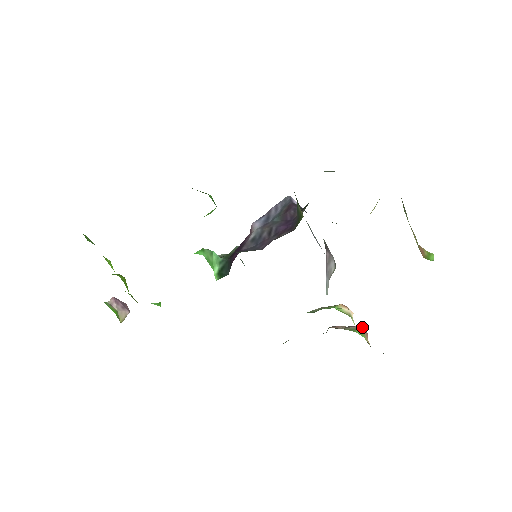
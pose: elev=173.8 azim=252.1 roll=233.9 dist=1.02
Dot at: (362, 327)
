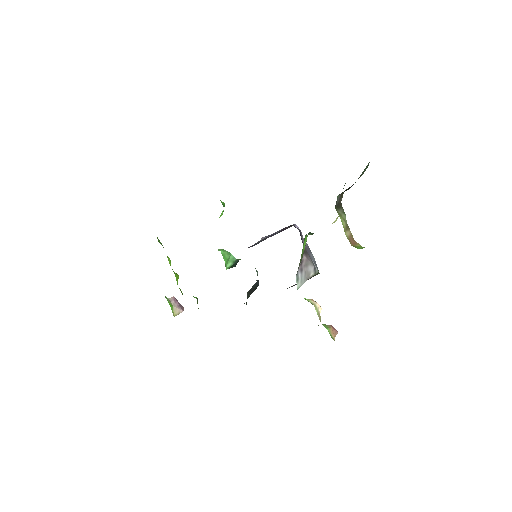
Dot at: occluded
